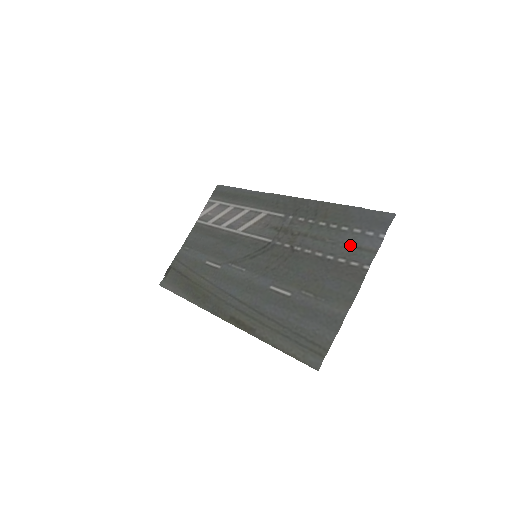
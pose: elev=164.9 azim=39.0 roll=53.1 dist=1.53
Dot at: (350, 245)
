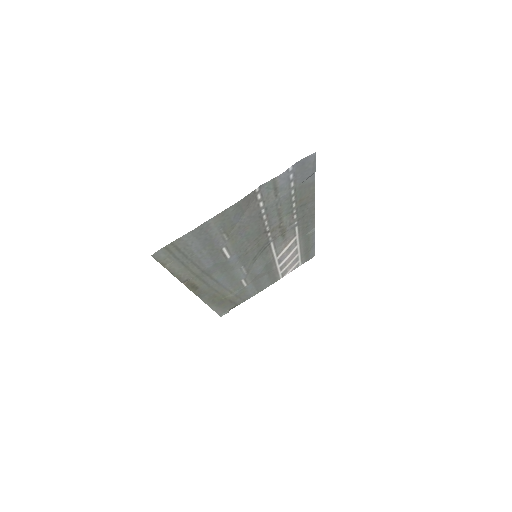
Dot at: (277, 194)
